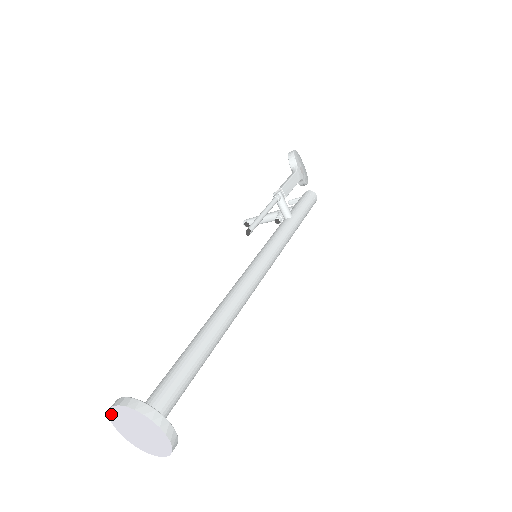
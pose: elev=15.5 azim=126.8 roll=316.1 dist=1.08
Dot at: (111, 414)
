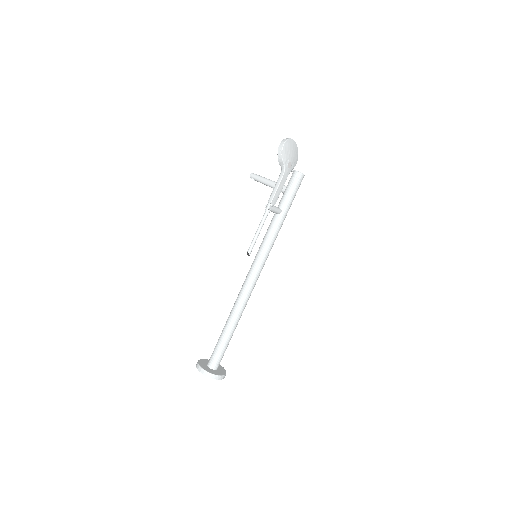
Dot at: occluded
